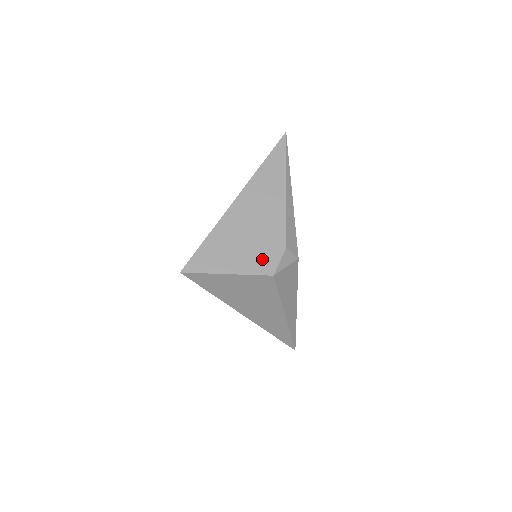
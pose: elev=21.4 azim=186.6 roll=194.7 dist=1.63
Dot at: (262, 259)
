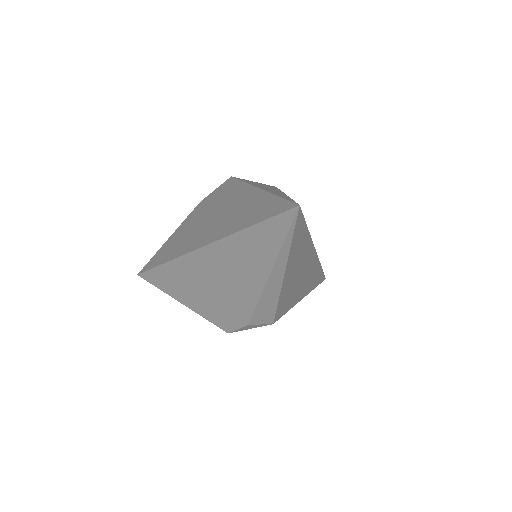
Dot at: (219, 316)
